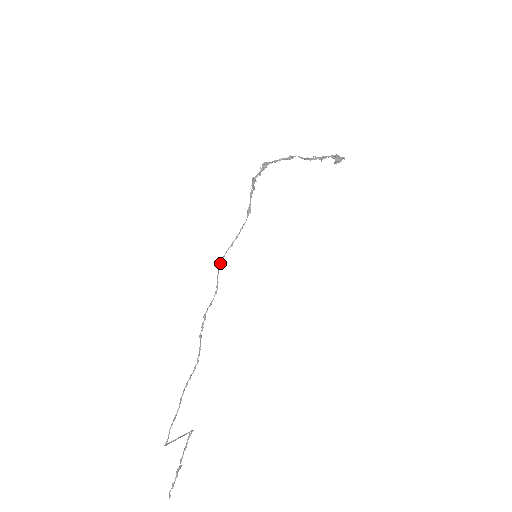
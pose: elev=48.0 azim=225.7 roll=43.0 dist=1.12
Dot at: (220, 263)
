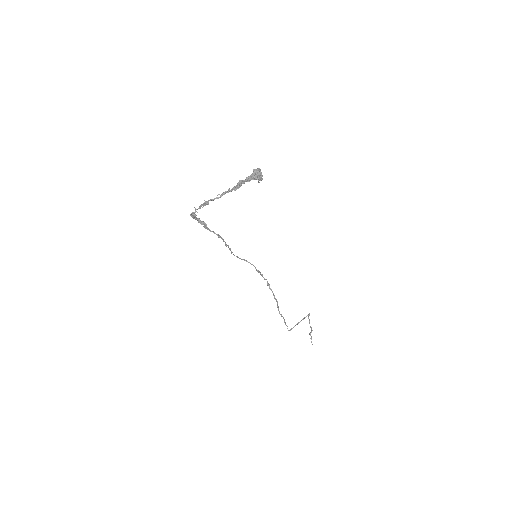
Dot at: (237, 257)
